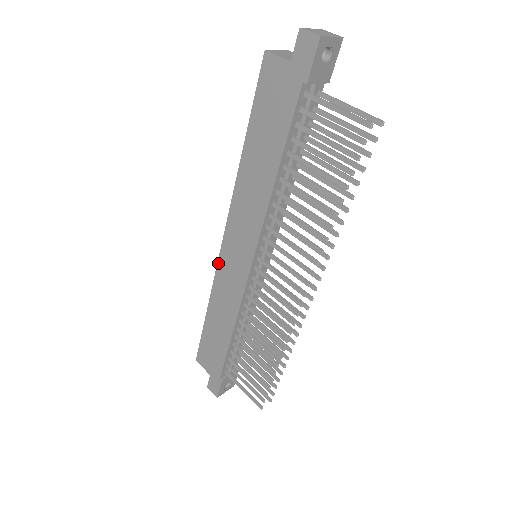
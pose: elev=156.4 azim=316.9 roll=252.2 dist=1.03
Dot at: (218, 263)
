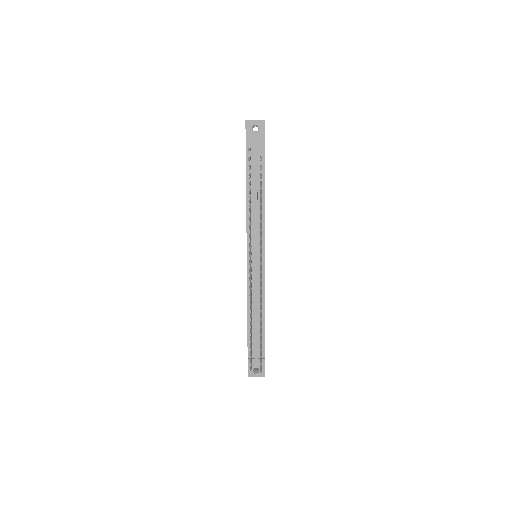
Dot at: occluded
